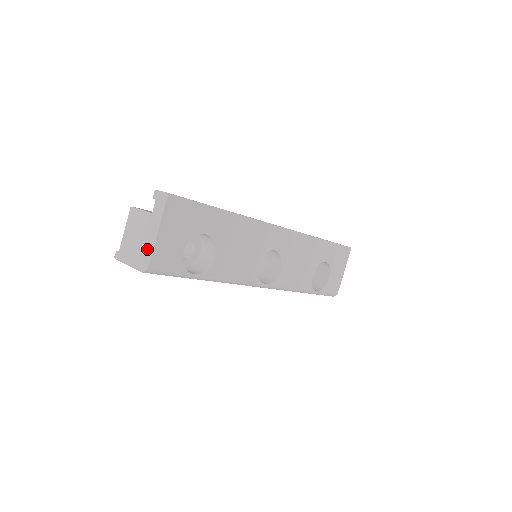
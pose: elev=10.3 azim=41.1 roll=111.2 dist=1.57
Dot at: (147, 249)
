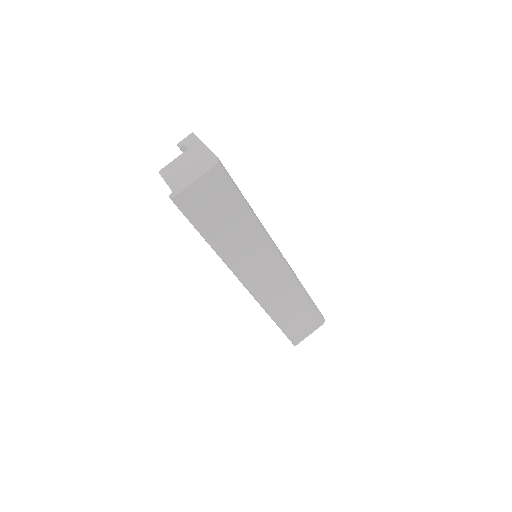
Dot at: (205, 157)
